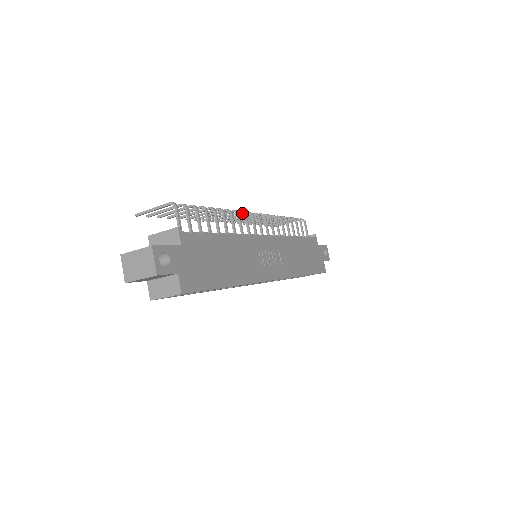
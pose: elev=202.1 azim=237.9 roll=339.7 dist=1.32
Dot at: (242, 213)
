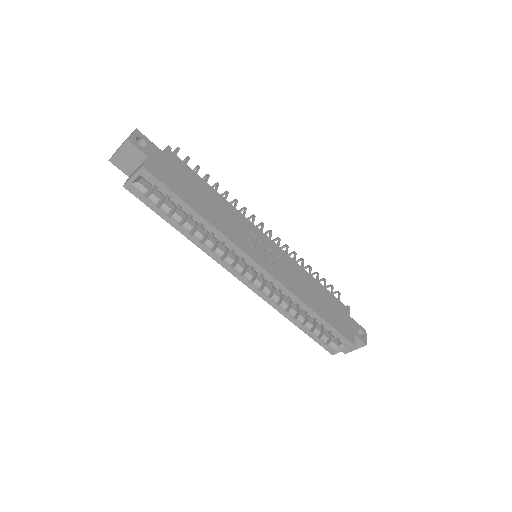
Dot at: (256, 225)
